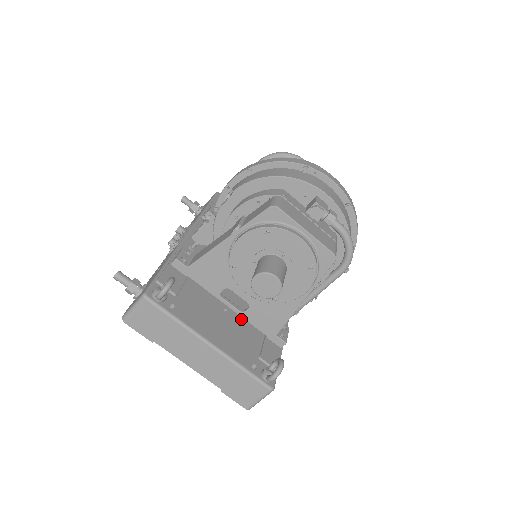
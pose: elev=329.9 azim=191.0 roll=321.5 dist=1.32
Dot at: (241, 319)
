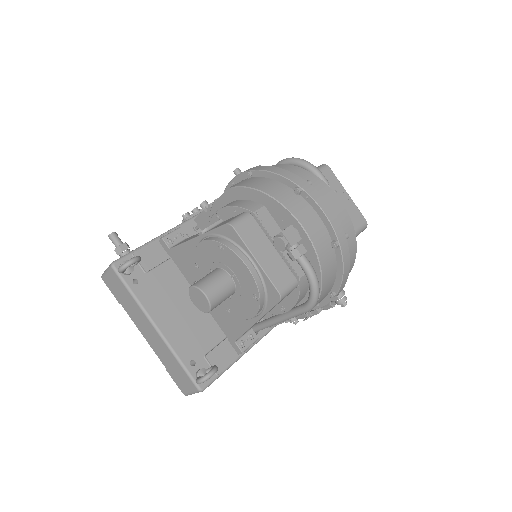
Dot at: (209, 313)
